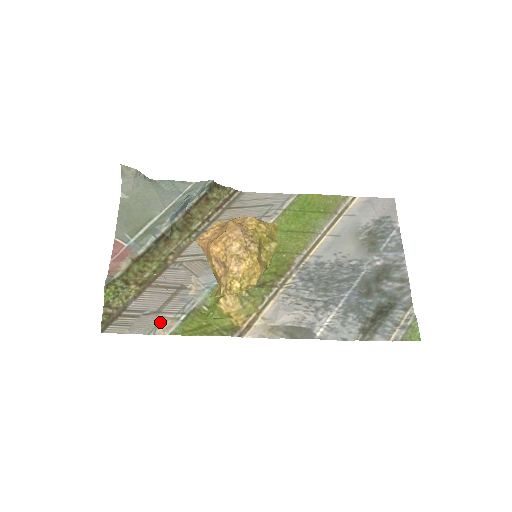
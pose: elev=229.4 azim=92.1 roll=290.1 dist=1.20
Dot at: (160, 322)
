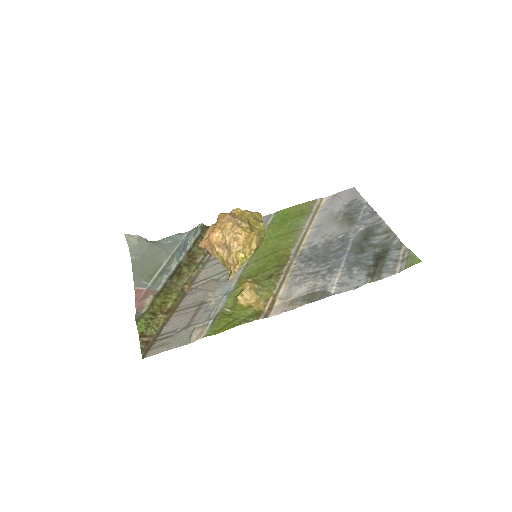
Dot at: (192, 333)
